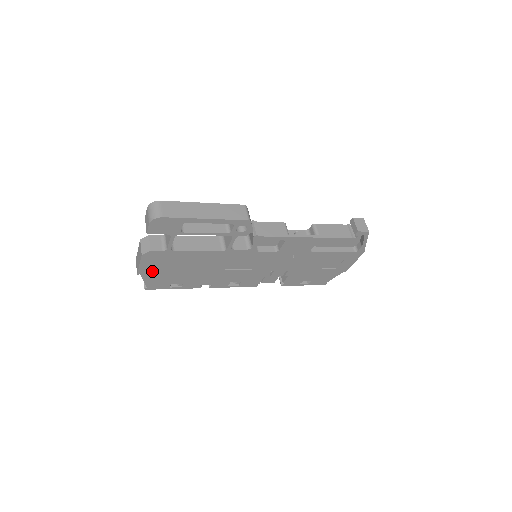
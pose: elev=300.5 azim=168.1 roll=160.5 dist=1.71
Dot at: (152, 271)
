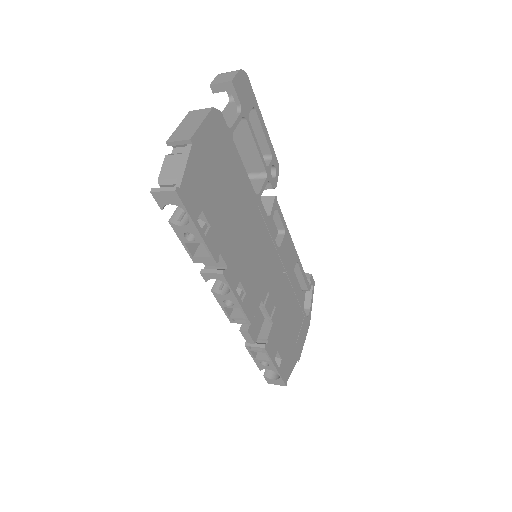
Dot at: (203, 153)
